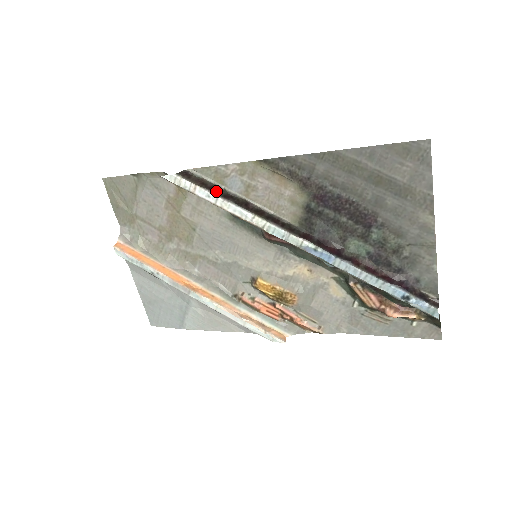
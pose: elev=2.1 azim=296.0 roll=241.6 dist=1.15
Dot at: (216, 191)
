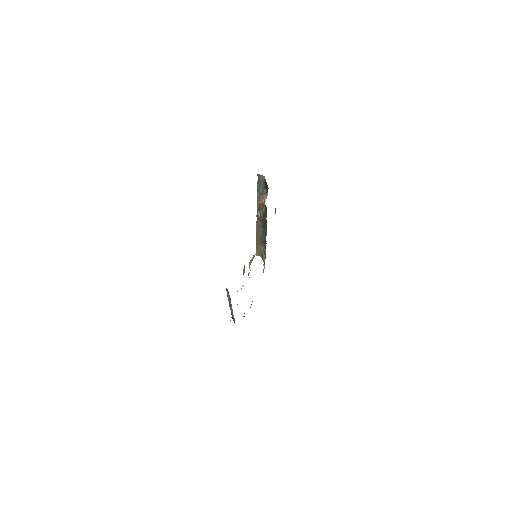
Dot at: occluded
